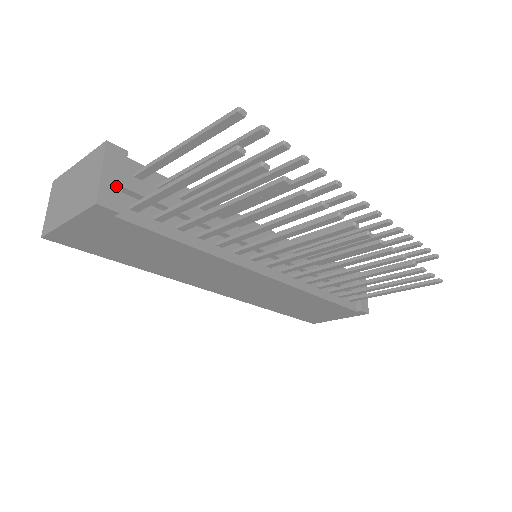
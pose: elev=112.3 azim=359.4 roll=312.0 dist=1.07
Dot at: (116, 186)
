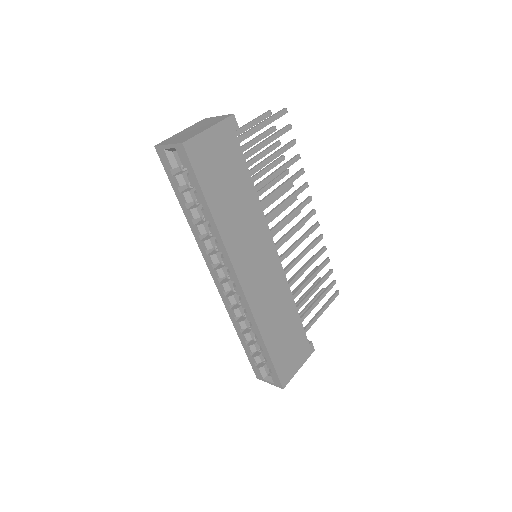
Dot at: occluded
